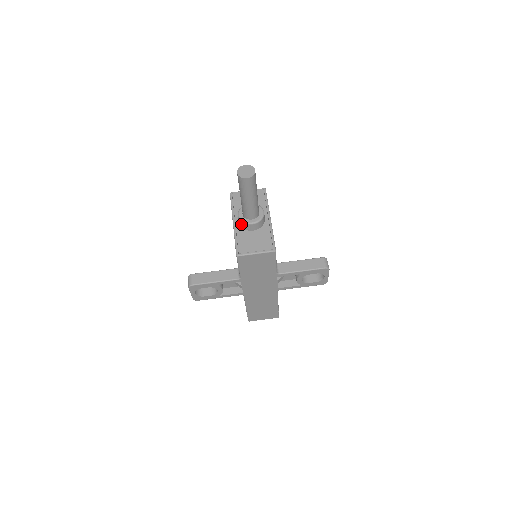
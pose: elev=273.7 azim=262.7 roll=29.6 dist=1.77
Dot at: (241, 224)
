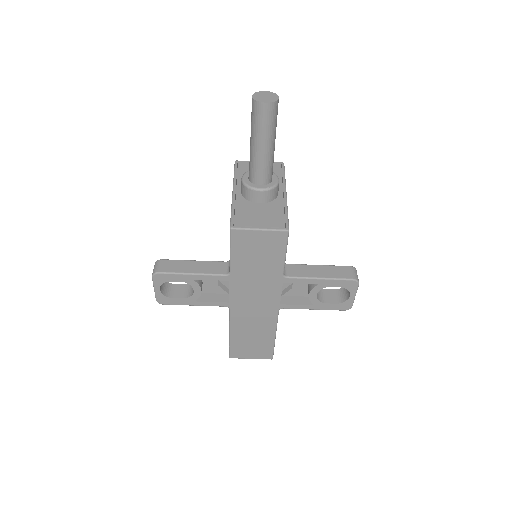
Dot at: (244, 191)
